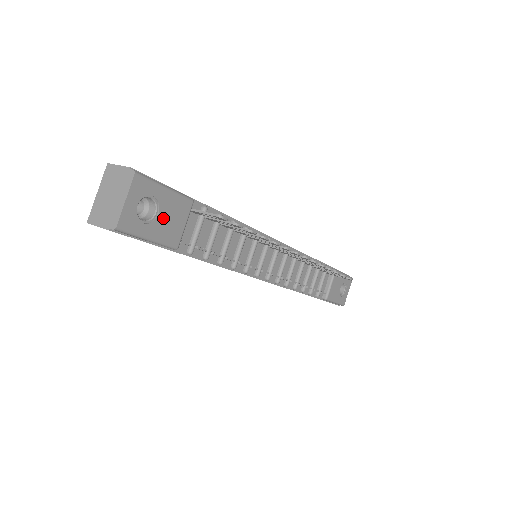
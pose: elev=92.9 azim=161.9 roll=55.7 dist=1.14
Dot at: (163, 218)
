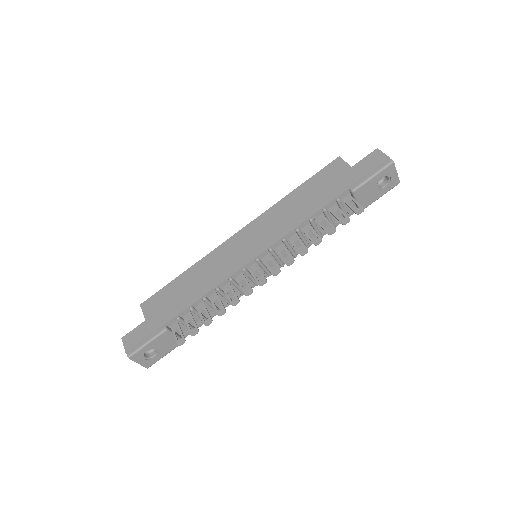
Dot at: (161, 347)
